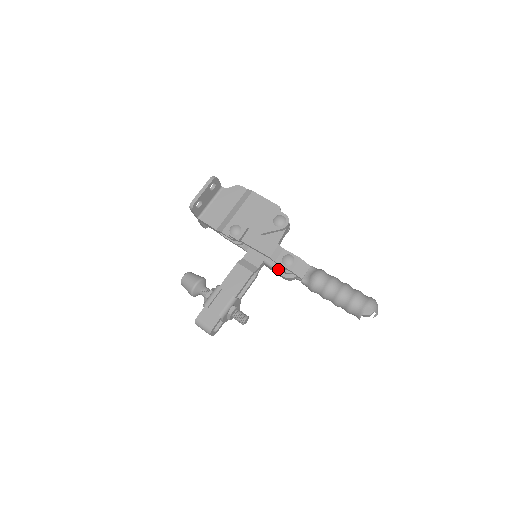
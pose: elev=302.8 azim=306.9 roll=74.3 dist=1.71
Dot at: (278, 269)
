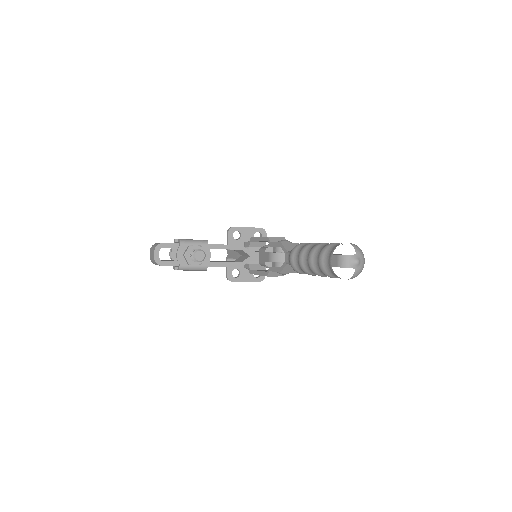
Dot at: occluded
